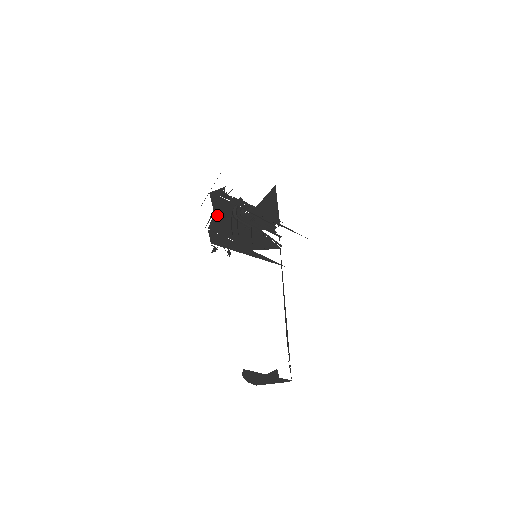
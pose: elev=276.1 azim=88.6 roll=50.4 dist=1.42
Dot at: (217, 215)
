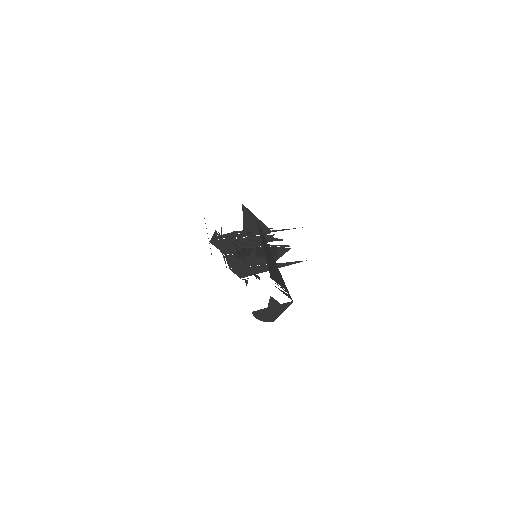
Dot at: occluded
